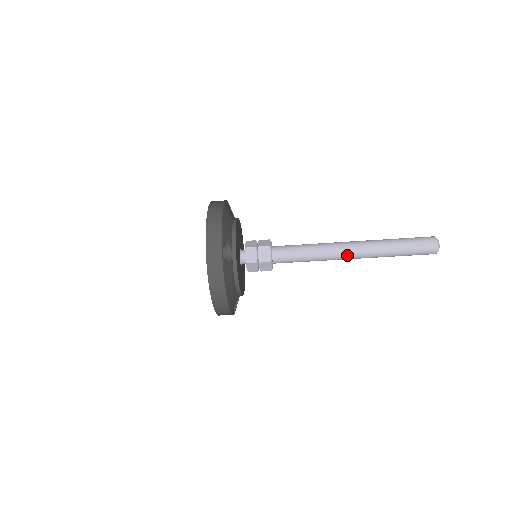
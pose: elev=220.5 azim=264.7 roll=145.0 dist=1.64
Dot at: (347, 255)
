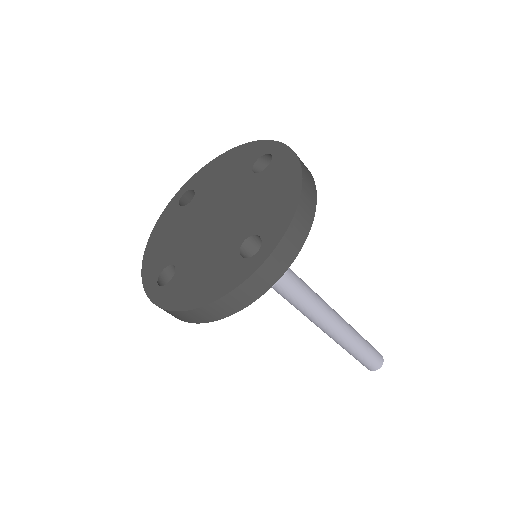
Dot at: (327, 328)
